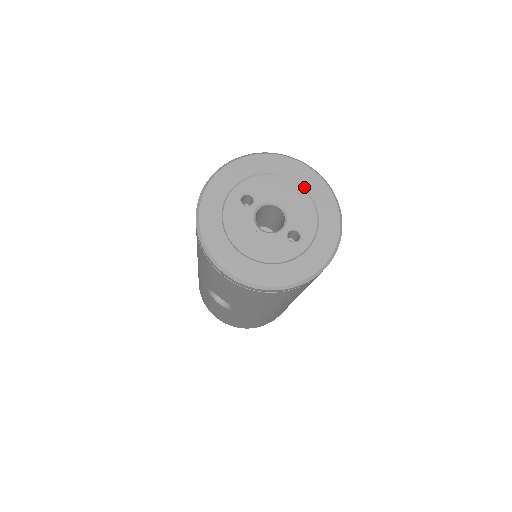
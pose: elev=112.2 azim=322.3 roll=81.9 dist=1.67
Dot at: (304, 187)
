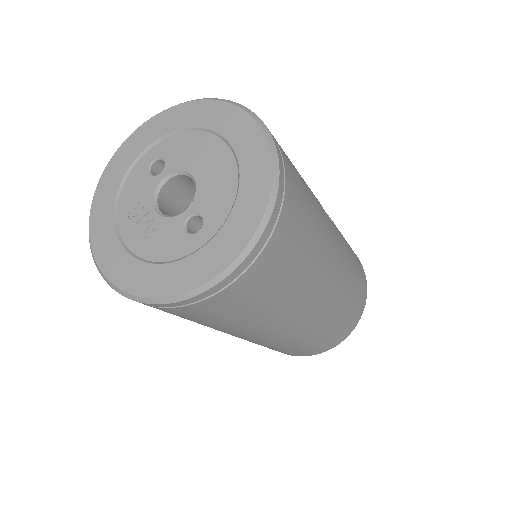
Dot at: (233, 148)
